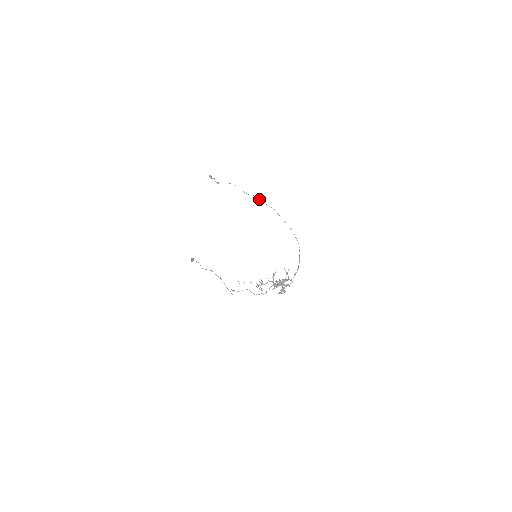
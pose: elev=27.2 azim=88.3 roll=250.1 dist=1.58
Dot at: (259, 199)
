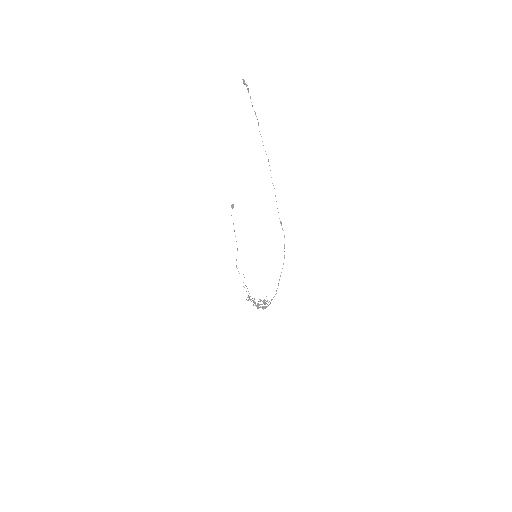
Dot at: (270, 170)
